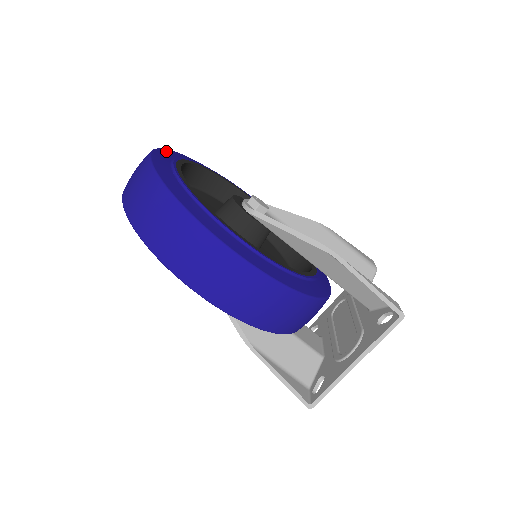
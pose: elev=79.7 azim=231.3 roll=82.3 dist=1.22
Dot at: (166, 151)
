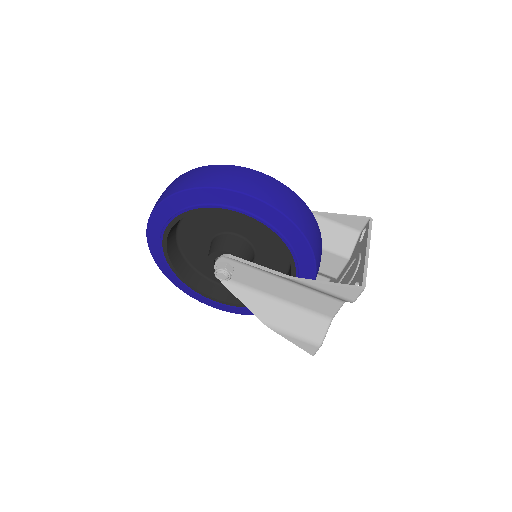
Dot at: occluded
